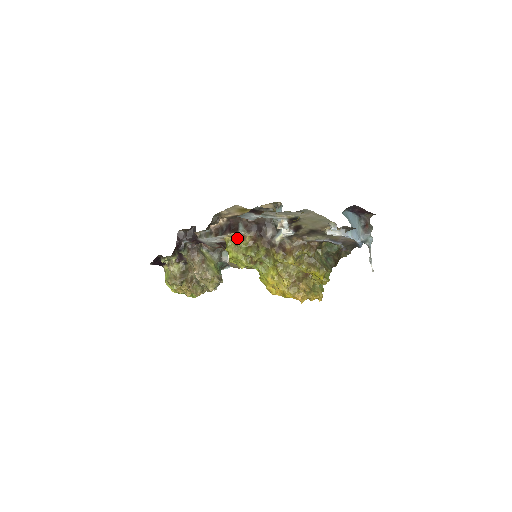
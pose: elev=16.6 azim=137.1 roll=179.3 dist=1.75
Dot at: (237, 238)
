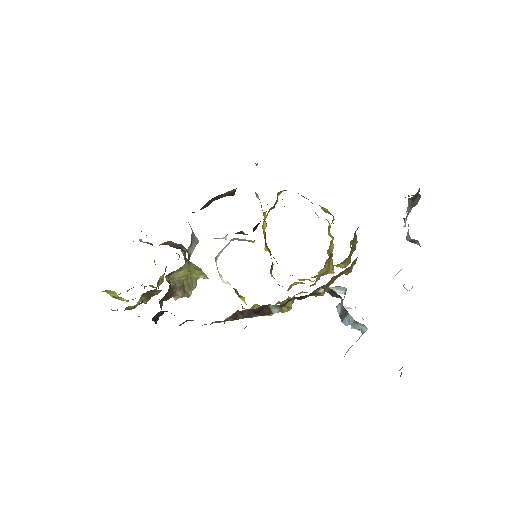
Dot at: occluded
